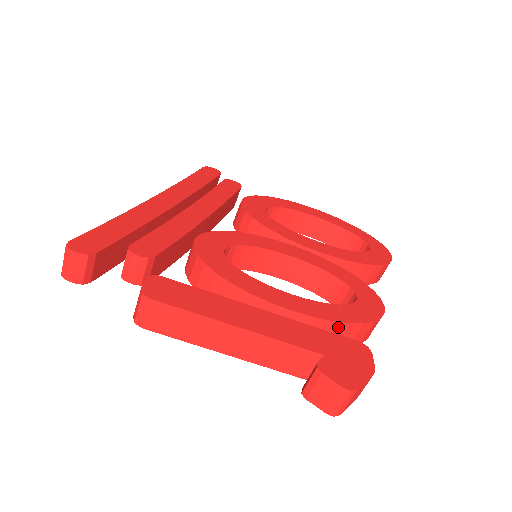
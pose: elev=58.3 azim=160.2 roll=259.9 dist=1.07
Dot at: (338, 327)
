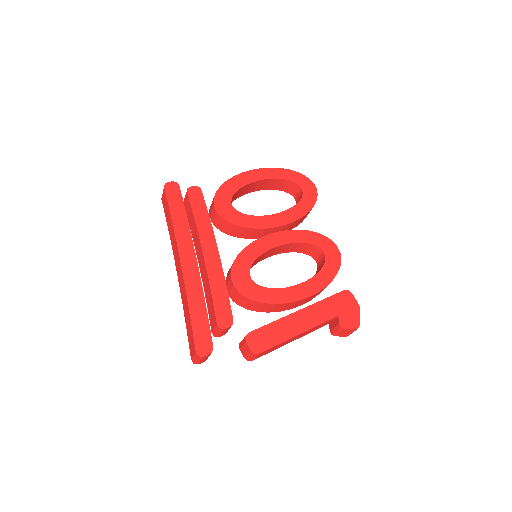
Dot at: occluded
